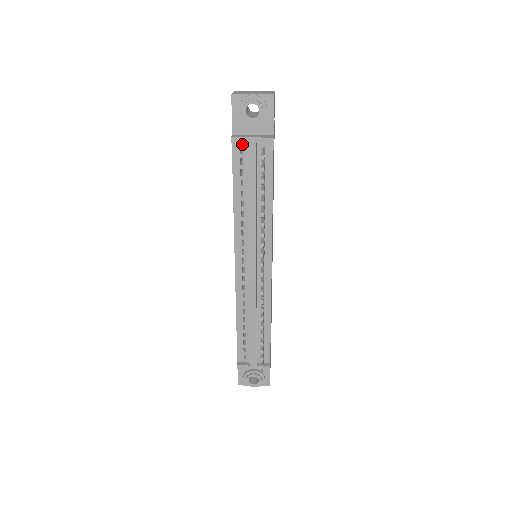
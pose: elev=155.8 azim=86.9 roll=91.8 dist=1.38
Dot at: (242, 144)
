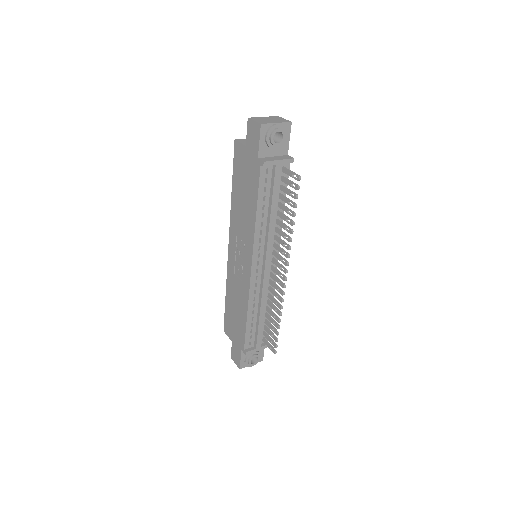
Dot at: (268, 166)
